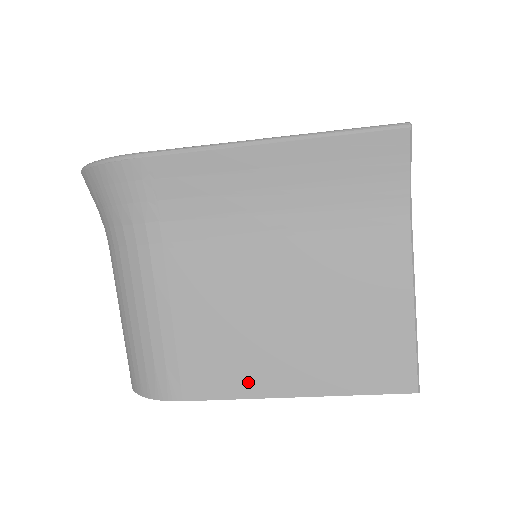
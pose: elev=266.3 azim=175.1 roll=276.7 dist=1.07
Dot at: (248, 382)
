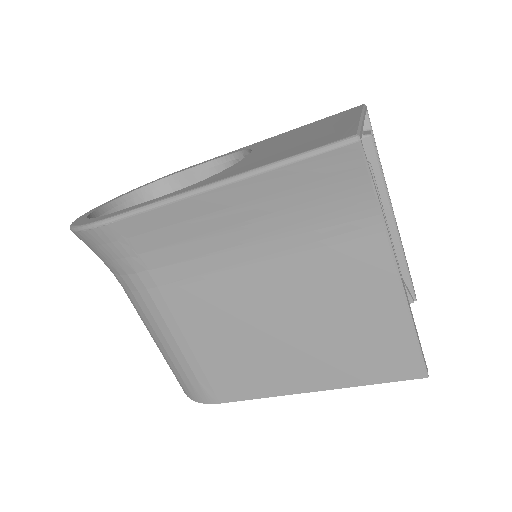
Dot at: (269, 385)
